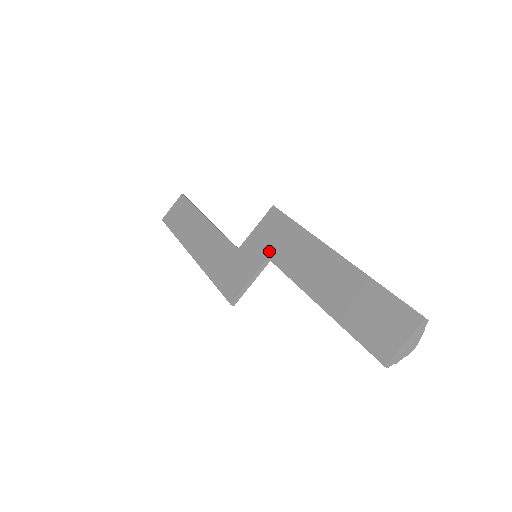
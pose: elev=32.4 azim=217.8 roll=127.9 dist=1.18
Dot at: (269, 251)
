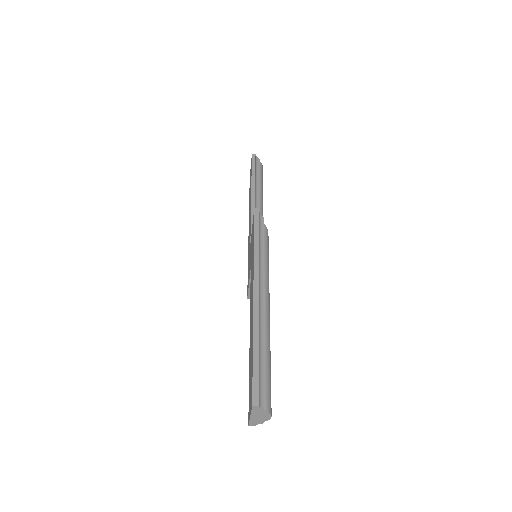
Dot at: (251, 261)
